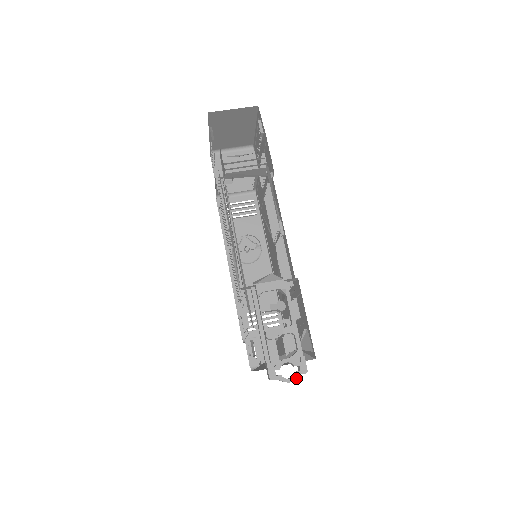
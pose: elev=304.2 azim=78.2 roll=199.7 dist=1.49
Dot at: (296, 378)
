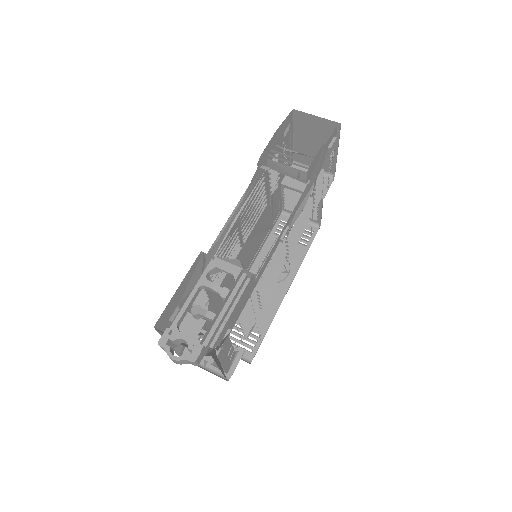
Dot at: (180, 359)
